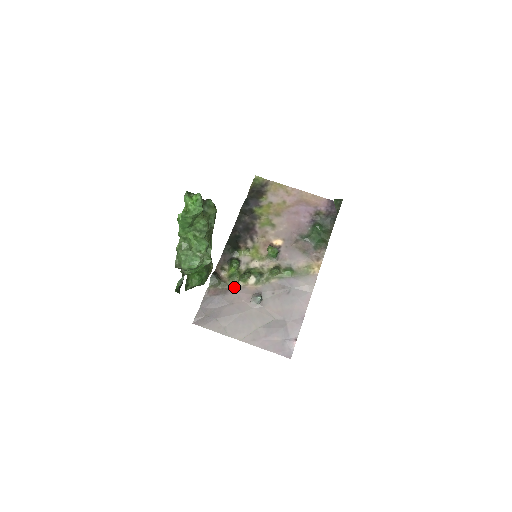
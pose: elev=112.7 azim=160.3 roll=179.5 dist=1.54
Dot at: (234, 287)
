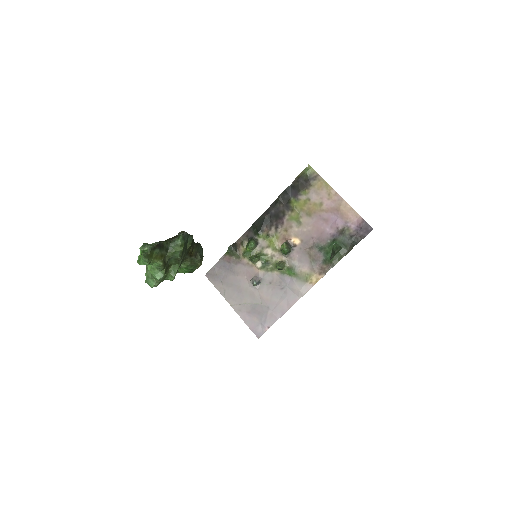
Dot at: (244, 262)
